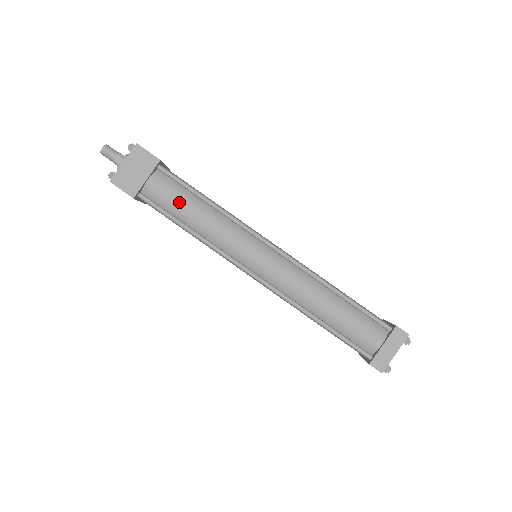
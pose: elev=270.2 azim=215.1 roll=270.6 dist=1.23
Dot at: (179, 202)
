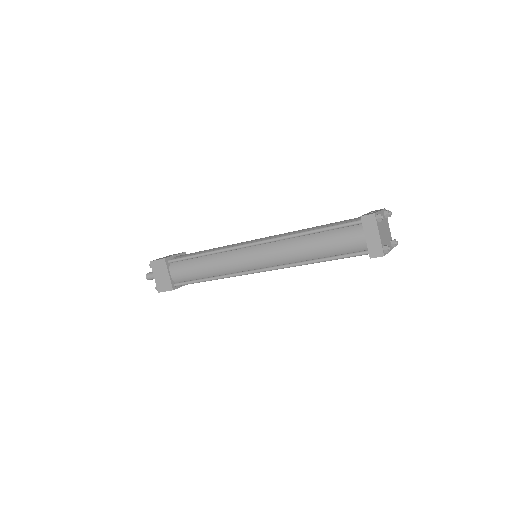
Dot at: (191, 270)
